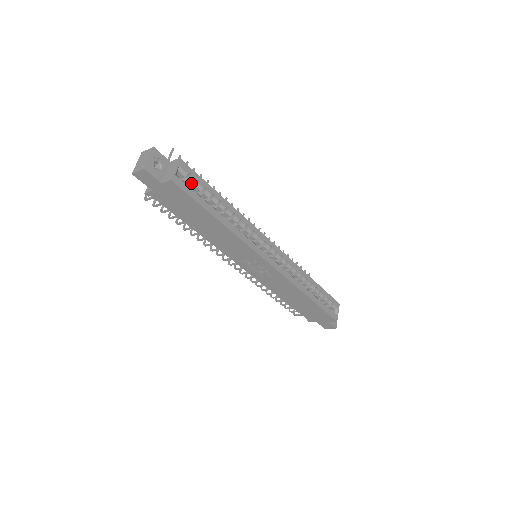
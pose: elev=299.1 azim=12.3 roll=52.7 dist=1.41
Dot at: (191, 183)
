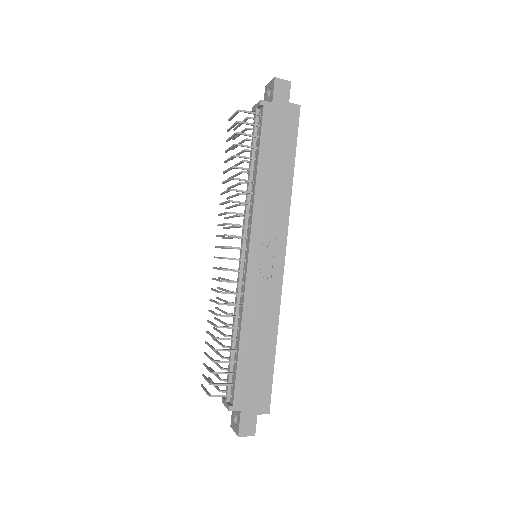
Dot at: occluded
